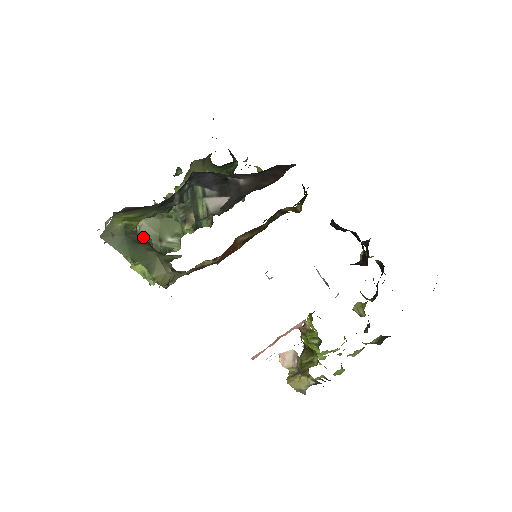
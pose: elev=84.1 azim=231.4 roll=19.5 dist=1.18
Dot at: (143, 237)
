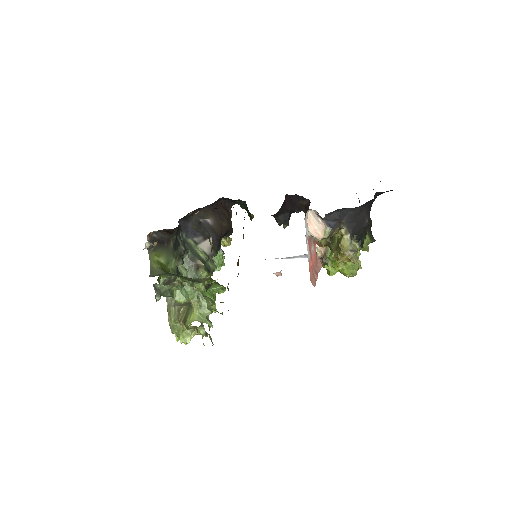
Dot at: occluded
